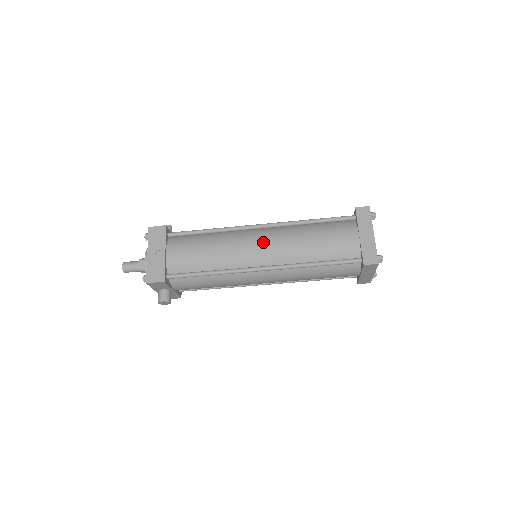
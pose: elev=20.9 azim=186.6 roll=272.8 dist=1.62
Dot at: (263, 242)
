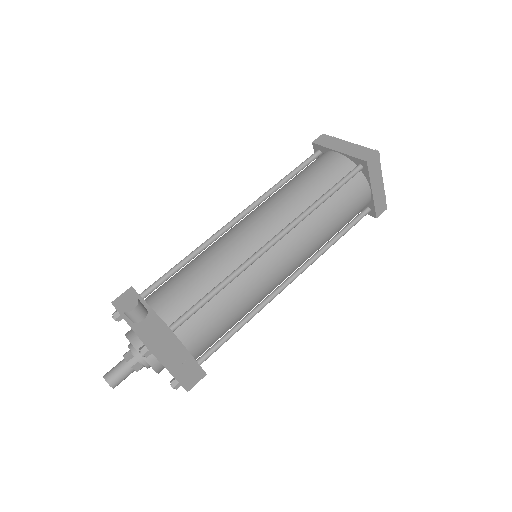
Dot at: (289, 261)
